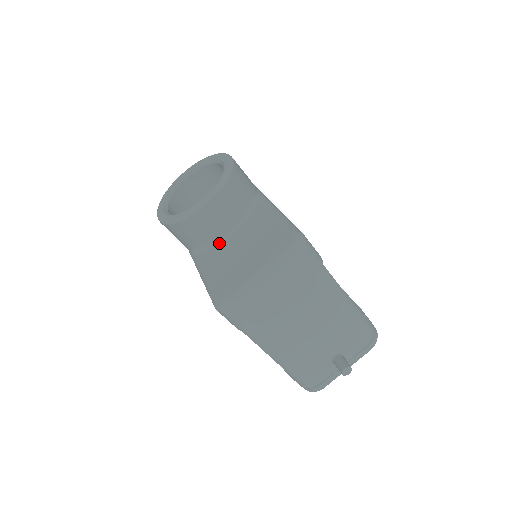
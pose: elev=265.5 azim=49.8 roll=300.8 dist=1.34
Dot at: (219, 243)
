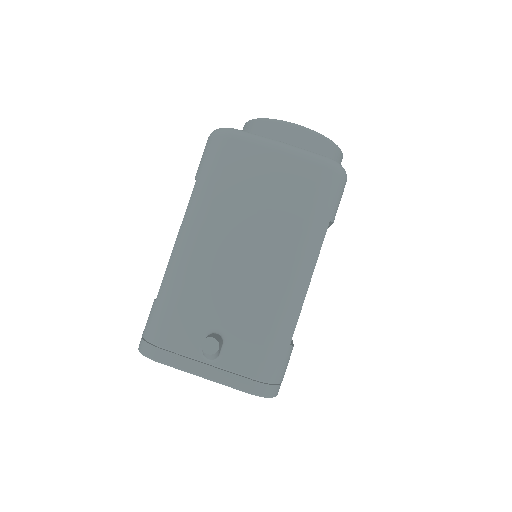
Dot at: occluded
